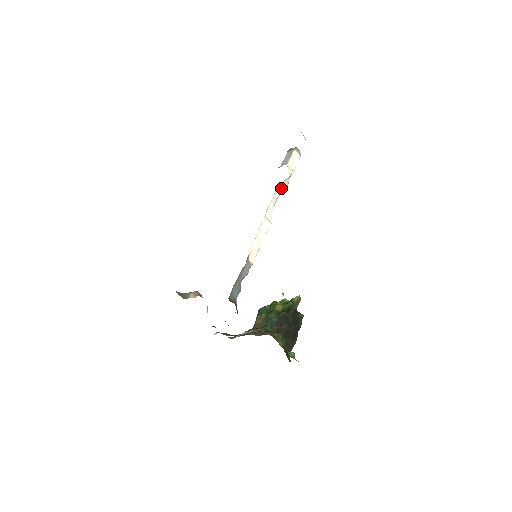
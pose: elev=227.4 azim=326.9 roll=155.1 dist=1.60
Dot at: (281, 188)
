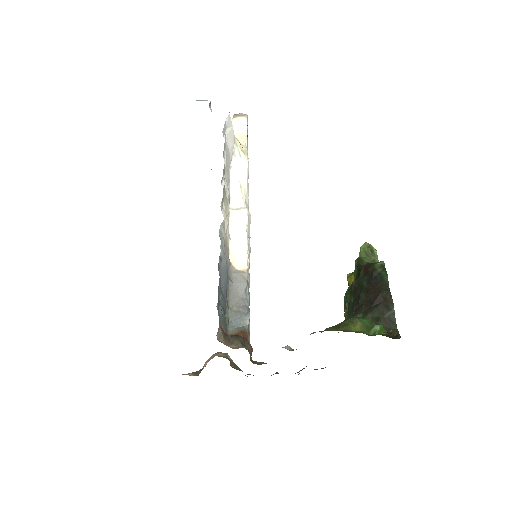
Dot at: (238, 165)
